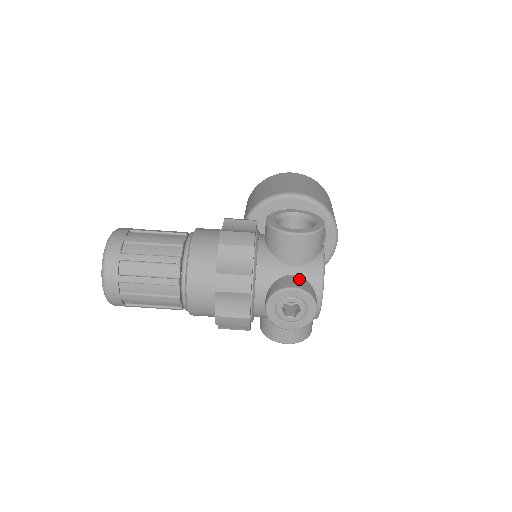
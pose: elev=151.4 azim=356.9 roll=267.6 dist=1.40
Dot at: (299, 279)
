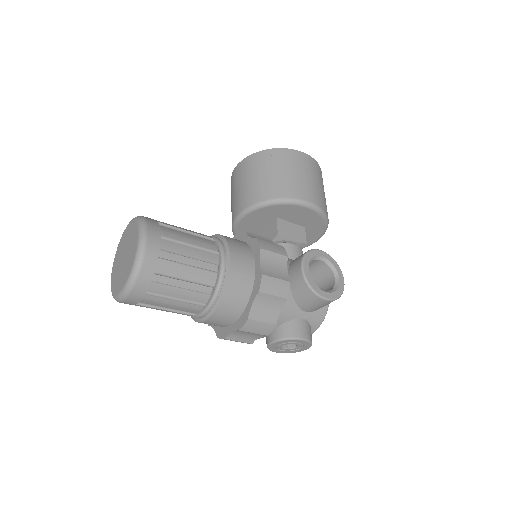
Dot at: (307, 325)
